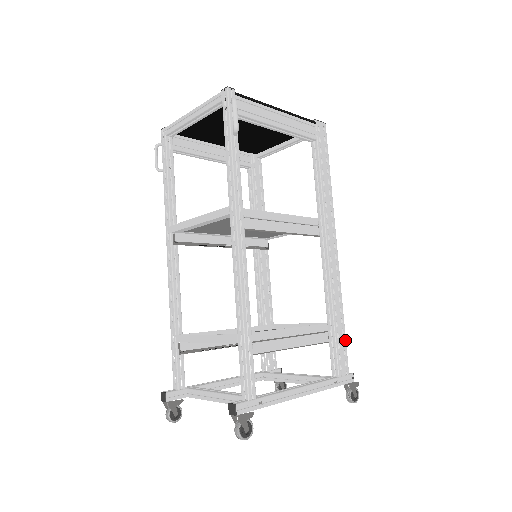
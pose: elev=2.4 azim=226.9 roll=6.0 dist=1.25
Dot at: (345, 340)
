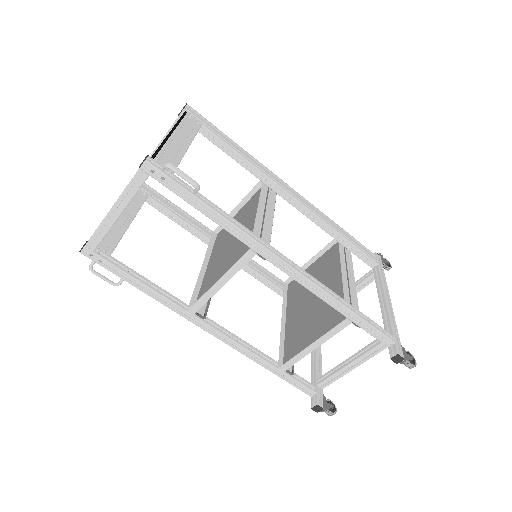
Dot at: (355, 240)
